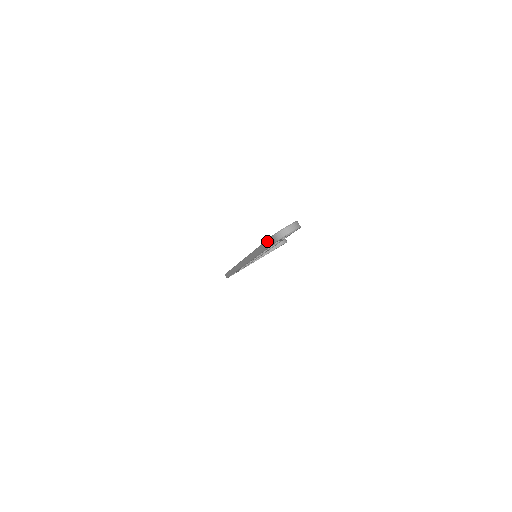
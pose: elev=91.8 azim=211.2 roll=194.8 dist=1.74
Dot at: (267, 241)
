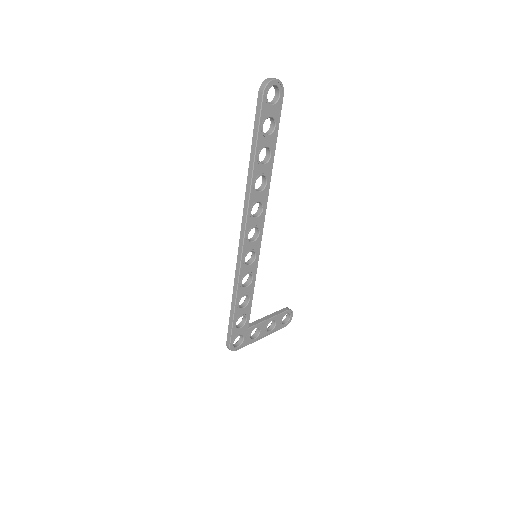
Dot at: (256, 114)
